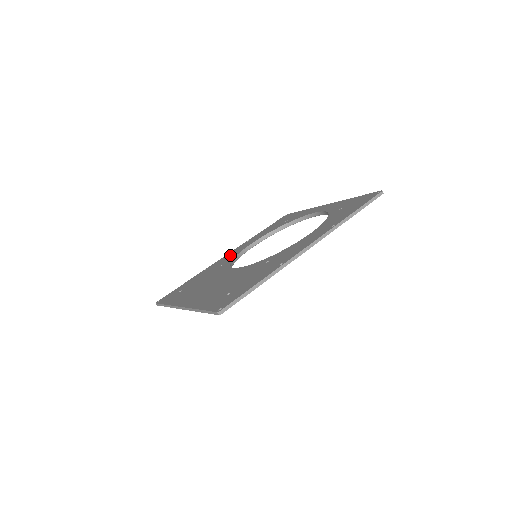
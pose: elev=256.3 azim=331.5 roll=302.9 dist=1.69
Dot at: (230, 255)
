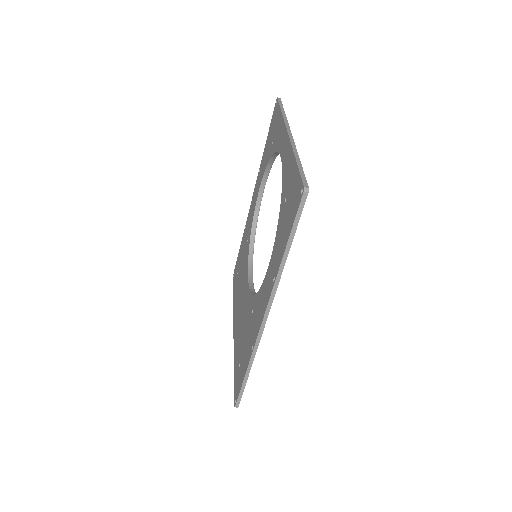
Dot at: (251, 209)
